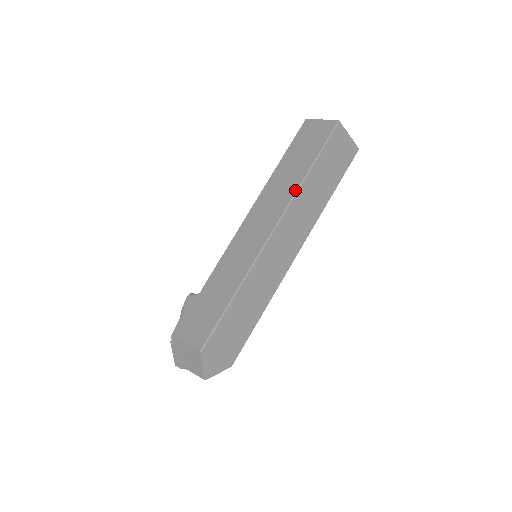
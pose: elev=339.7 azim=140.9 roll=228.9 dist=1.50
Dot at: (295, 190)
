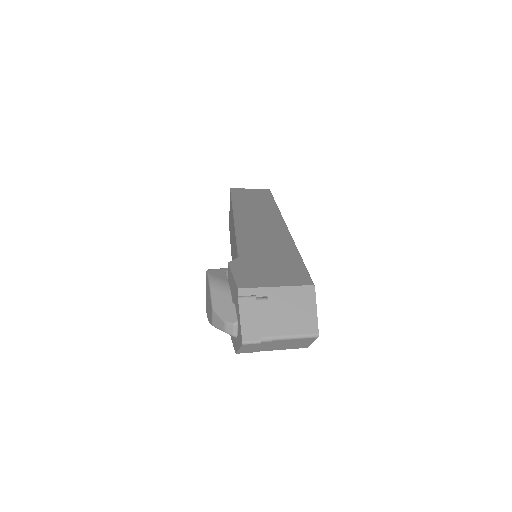
Dot at: (276, 208)
